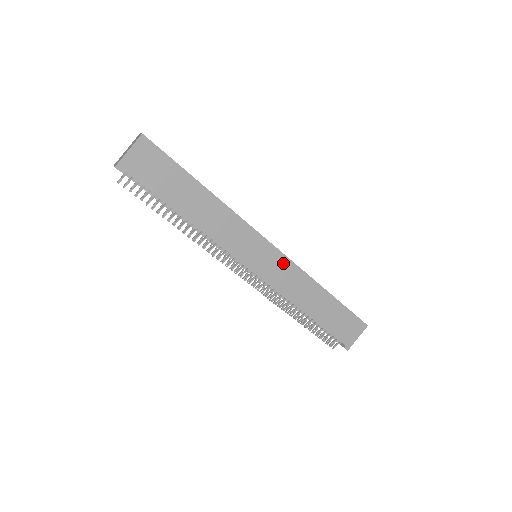
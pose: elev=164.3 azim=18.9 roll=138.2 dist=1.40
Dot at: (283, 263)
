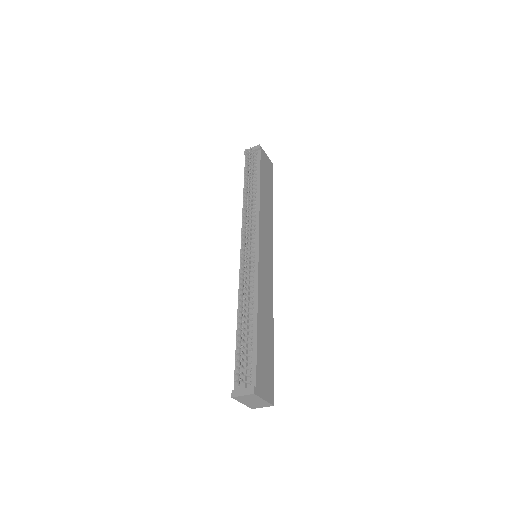
Dot at: (270, 277)
